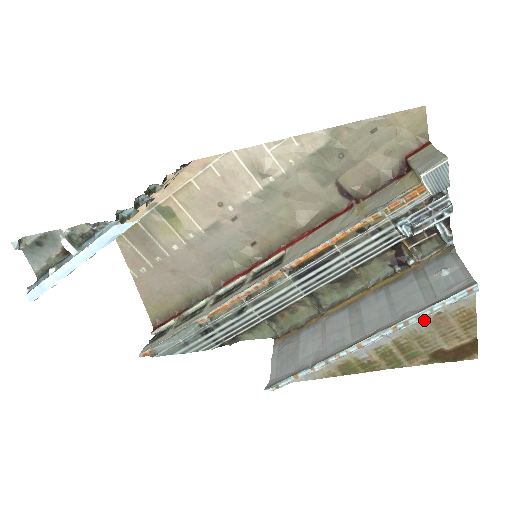
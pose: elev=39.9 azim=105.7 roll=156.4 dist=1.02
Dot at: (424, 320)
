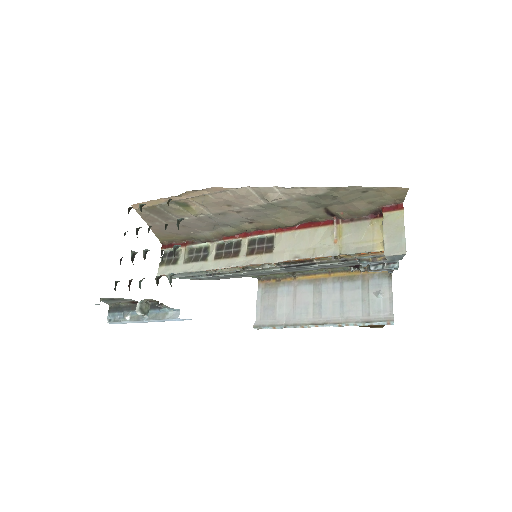
Dot at: occluded
